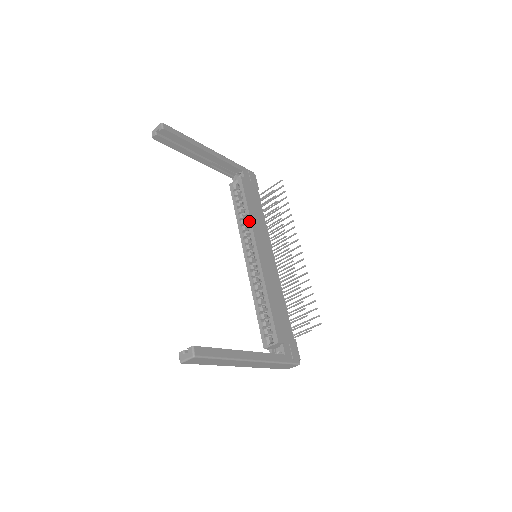
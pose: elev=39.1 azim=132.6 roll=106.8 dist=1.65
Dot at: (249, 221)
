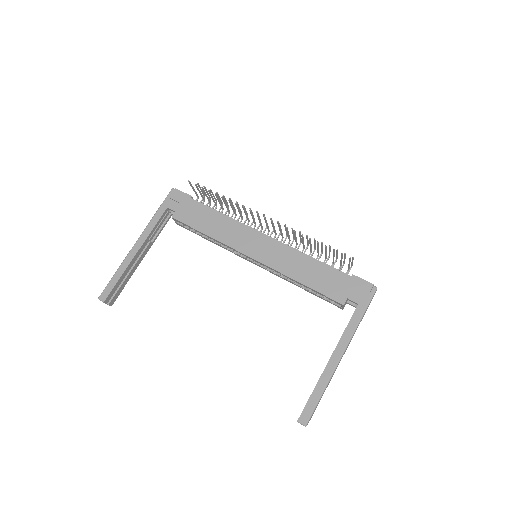
Dot at: occluded
